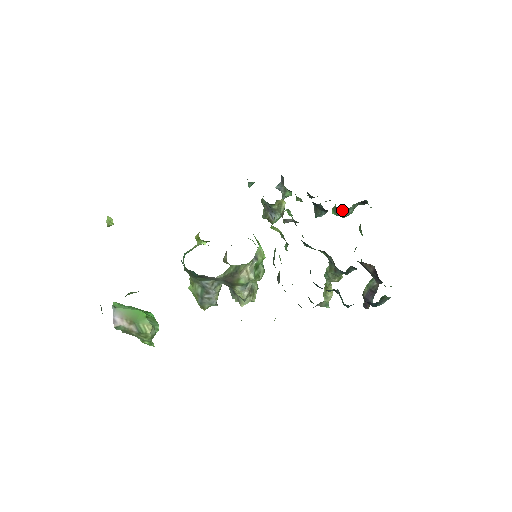
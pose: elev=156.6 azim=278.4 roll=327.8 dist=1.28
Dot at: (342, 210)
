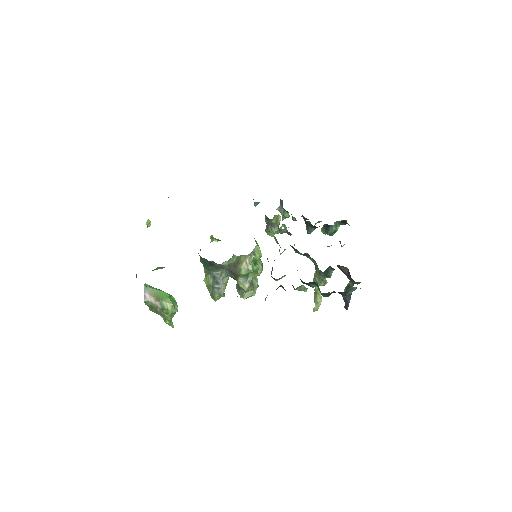
Dot at: (327, 227)
